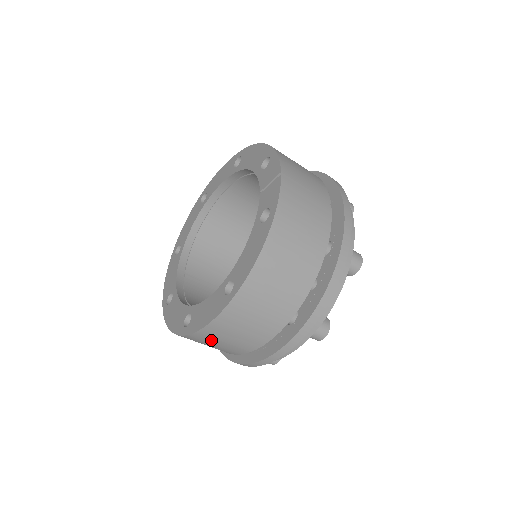
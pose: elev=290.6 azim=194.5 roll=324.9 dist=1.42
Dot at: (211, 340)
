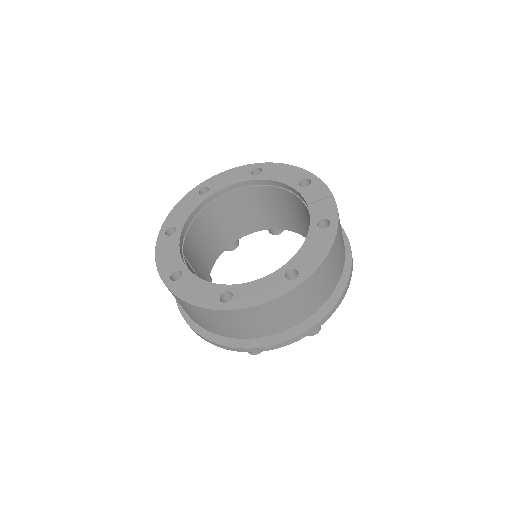
Dot at: (248, 319)
